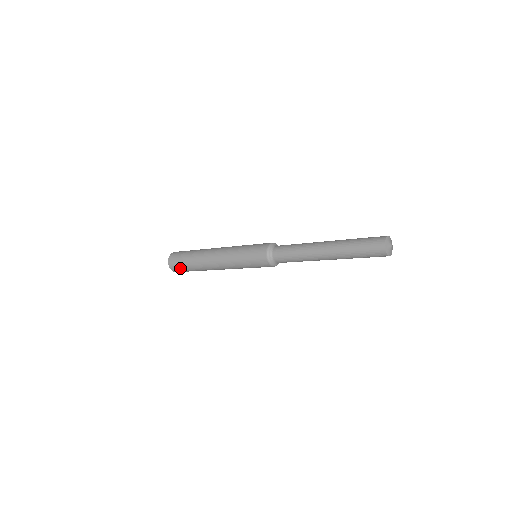
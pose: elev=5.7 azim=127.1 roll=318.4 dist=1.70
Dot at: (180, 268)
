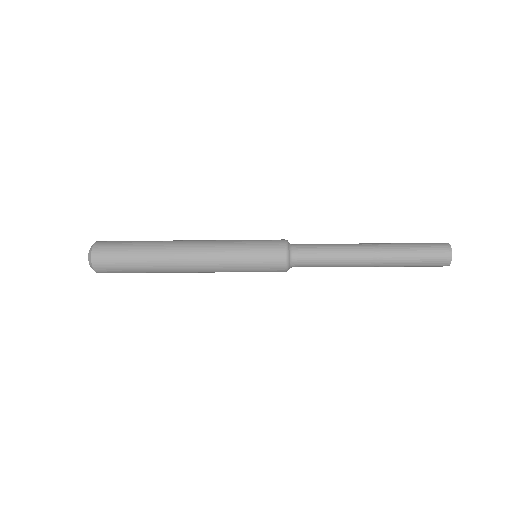
Dot at: (114, 251)
